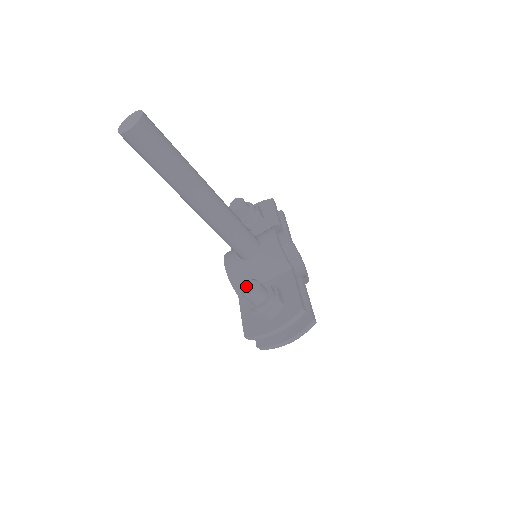
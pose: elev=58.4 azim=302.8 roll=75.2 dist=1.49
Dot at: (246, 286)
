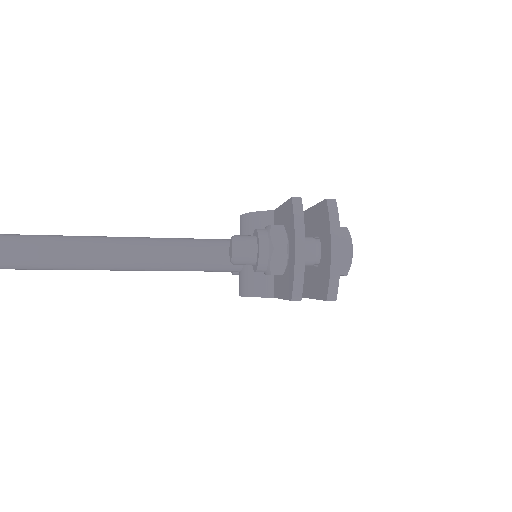
Dot at: (229, 255)
